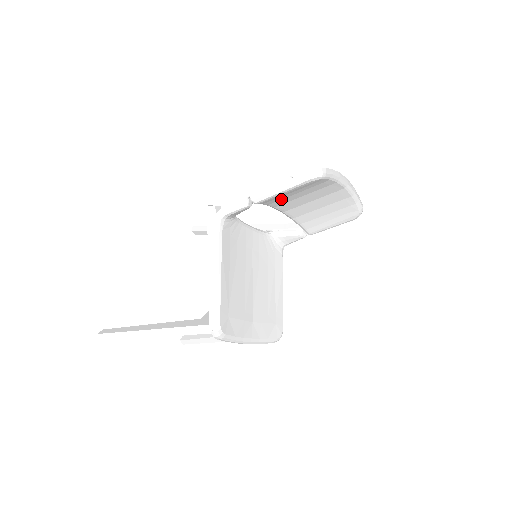
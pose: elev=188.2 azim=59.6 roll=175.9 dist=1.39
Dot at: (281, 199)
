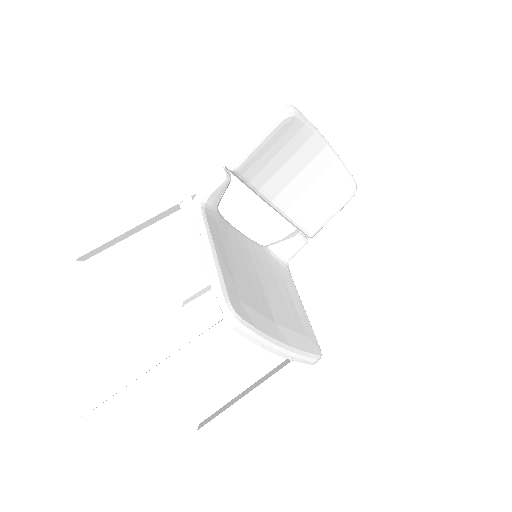
Dot at: (261, 168)
